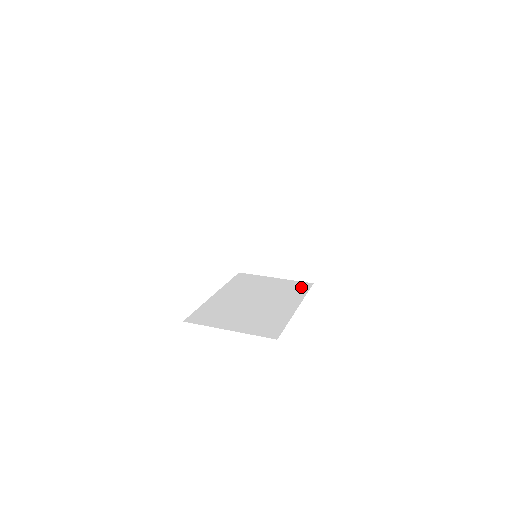
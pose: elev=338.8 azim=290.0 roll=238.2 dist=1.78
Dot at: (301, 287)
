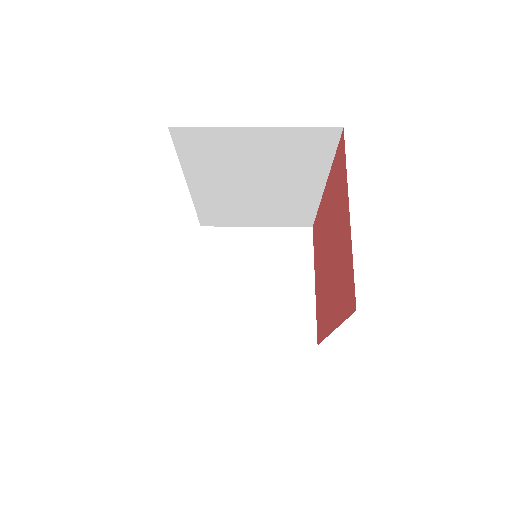
Dot at: occluded
